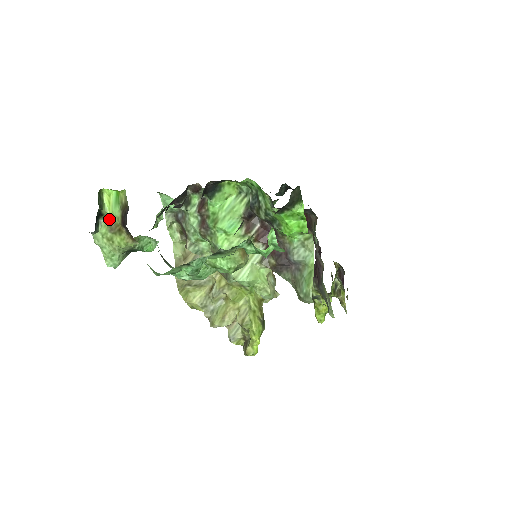
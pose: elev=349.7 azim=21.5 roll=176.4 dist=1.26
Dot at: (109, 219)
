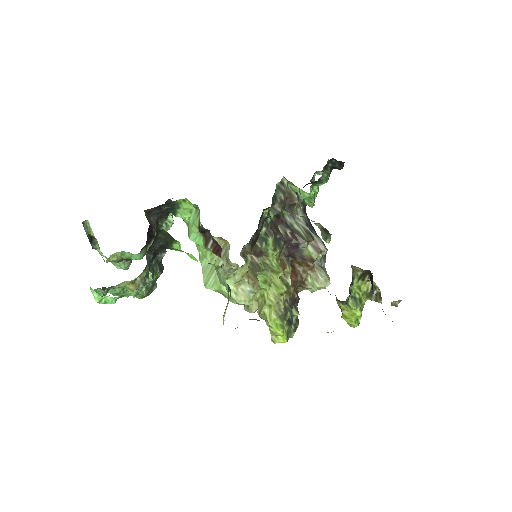
Dot at: occluded
